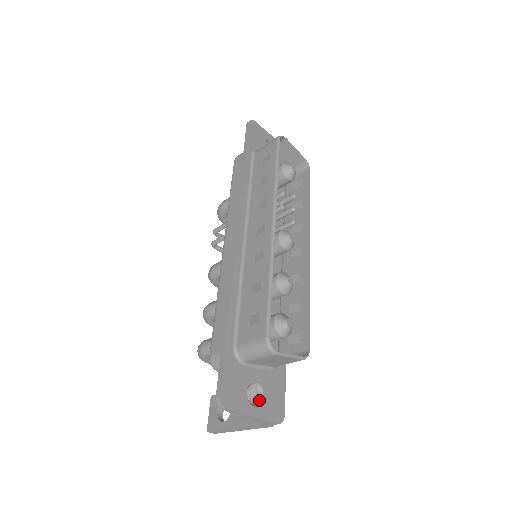
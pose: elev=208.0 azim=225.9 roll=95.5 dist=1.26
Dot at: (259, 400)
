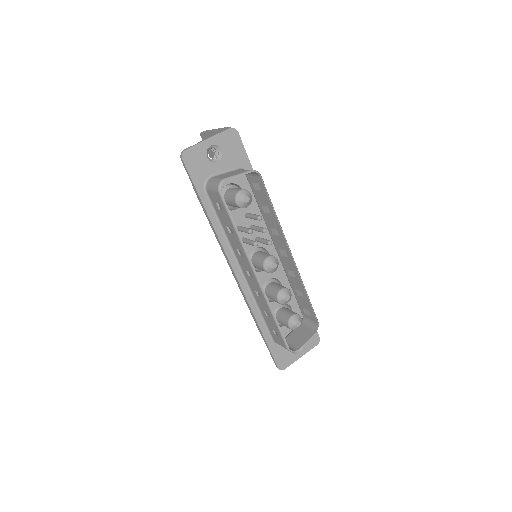
Dot at: occluded
